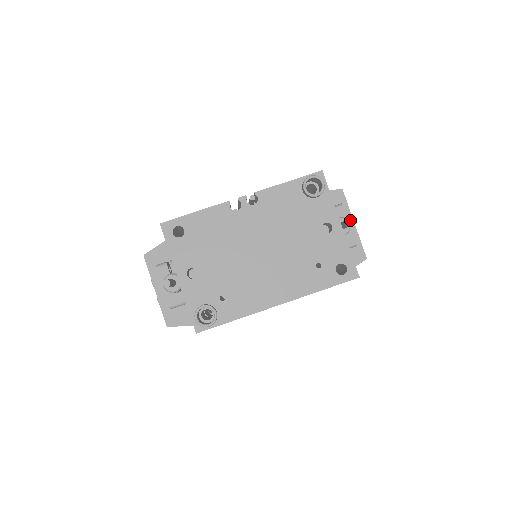
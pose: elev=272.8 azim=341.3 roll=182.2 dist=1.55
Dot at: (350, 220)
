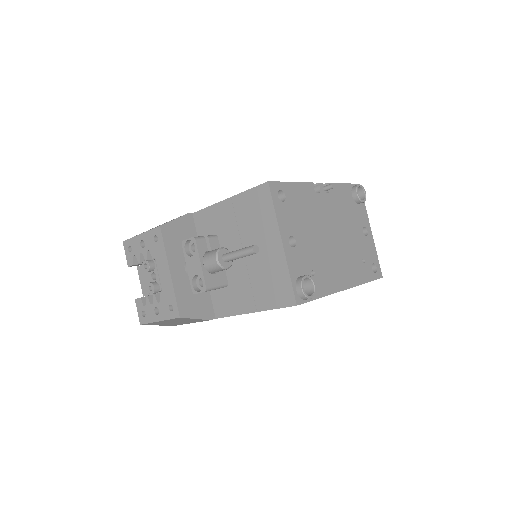
Dot at: occluded
